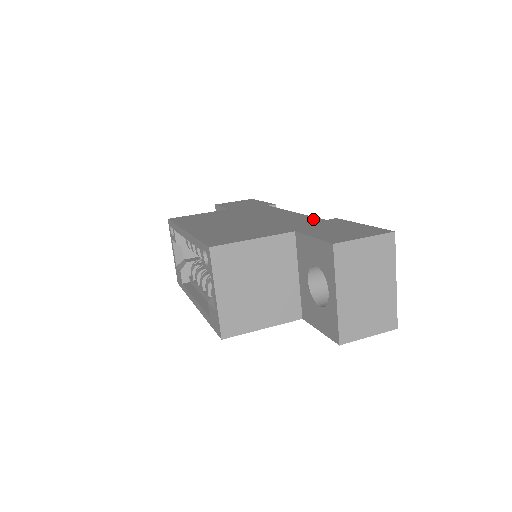
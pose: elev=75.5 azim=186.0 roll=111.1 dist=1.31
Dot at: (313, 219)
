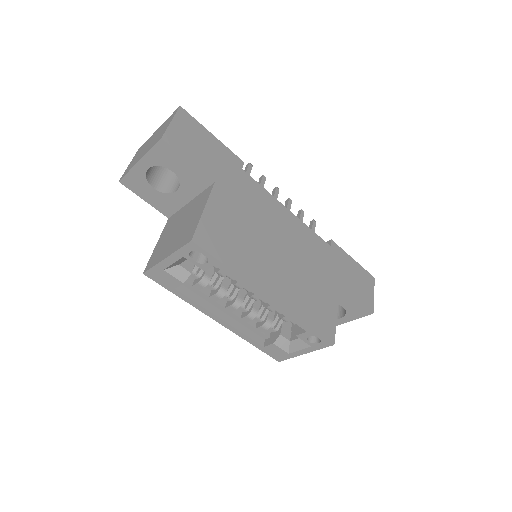
Dot at: (323, 245)
